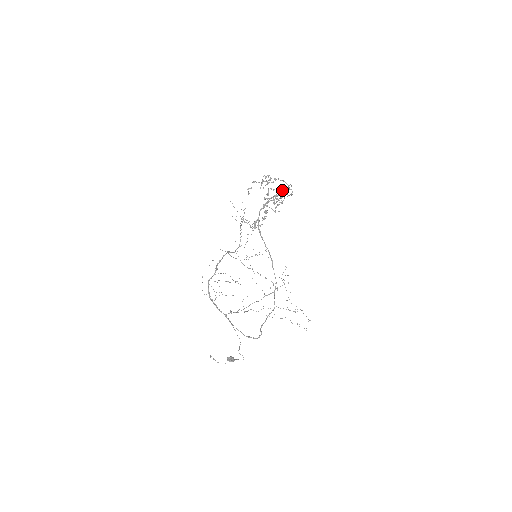
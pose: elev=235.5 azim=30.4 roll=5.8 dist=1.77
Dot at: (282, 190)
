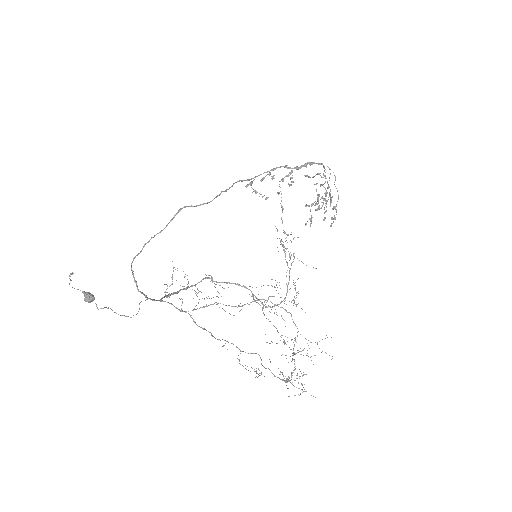
Dot at: (307, 162)
